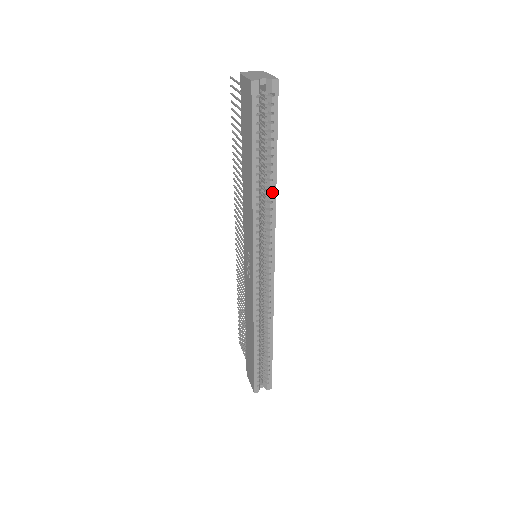
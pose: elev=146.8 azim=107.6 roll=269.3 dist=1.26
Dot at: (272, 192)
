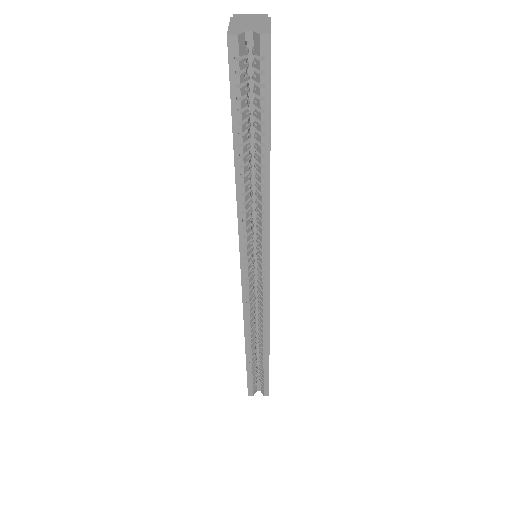
Dot at: (264, 191)
